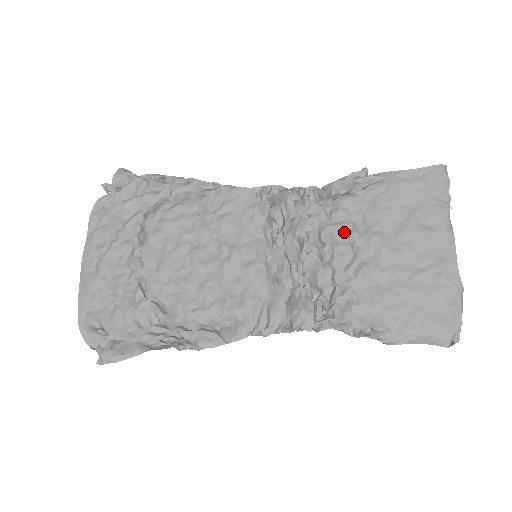
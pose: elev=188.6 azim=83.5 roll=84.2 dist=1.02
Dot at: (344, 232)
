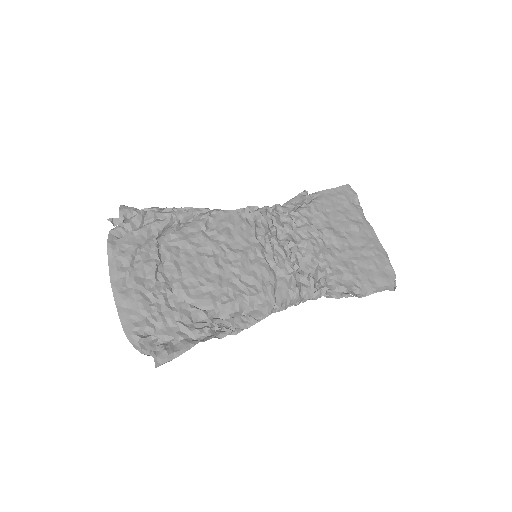
Dot at: (309, 231)
